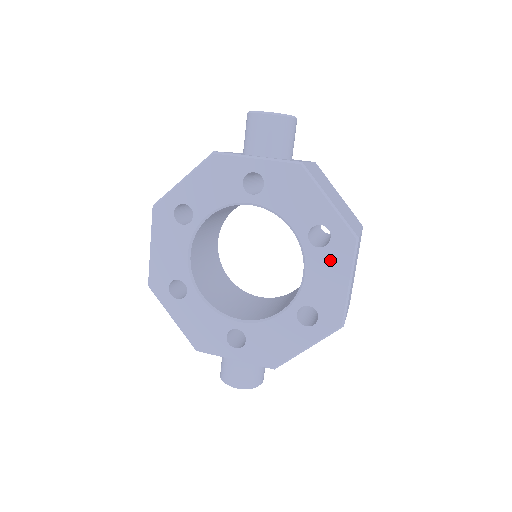
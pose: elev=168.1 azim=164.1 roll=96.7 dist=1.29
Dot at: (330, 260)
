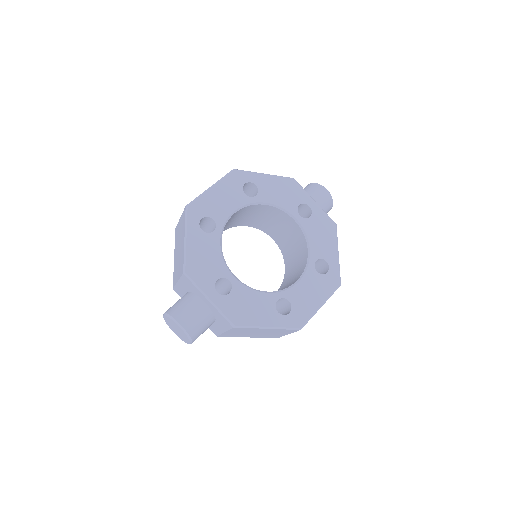
Dot at: (319, 284)
